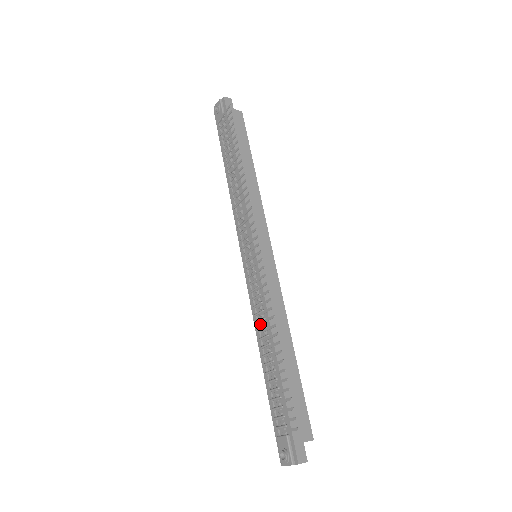
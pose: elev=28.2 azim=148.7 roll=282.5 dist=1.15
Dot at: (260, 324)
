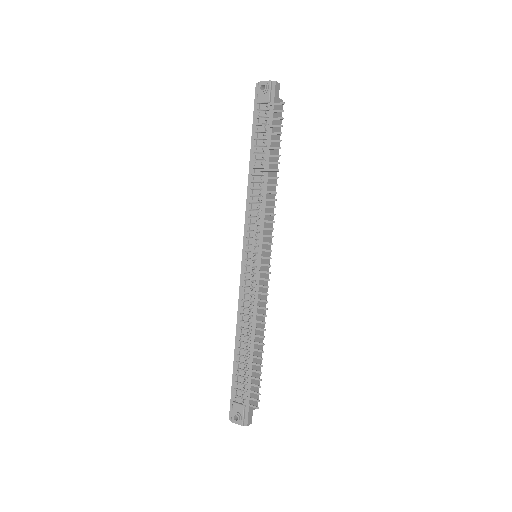
Dot at: (245, 317)
